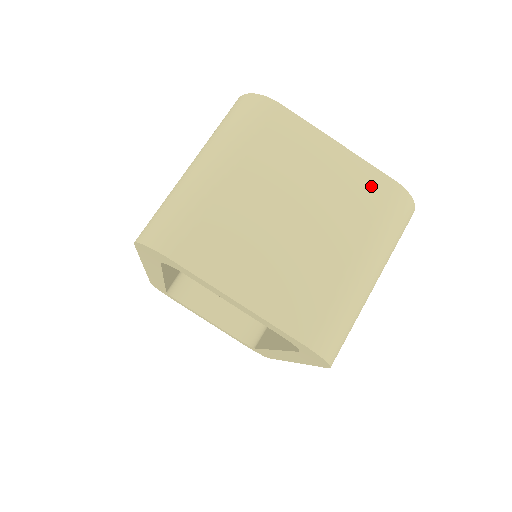
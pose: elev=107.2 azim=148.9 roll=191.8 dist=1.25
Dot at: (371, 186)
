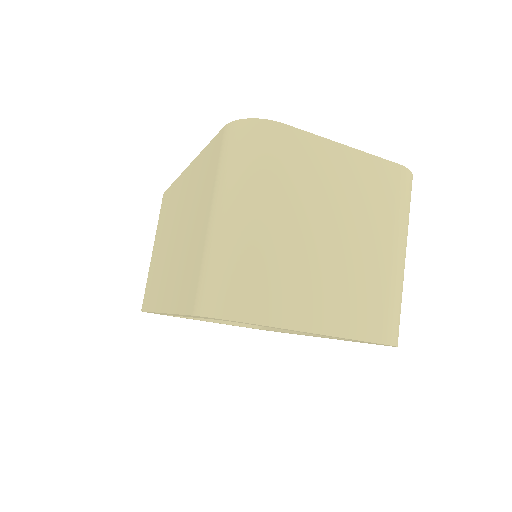
Dot at: (383, 177)
